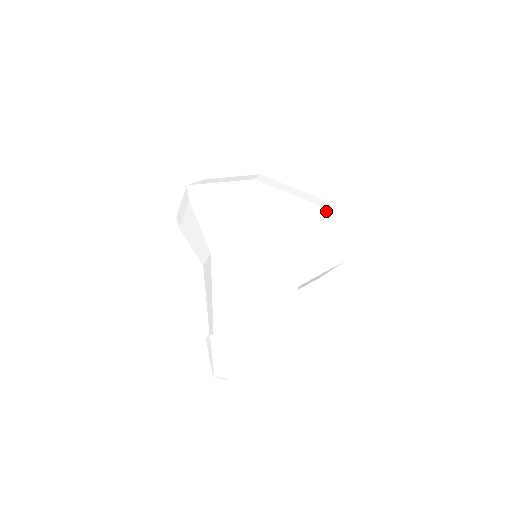
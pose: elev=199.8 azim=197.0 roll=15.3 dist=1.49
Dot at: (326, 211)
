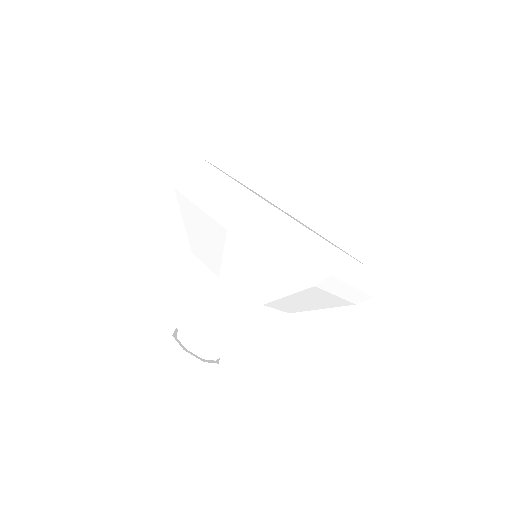
Dot at: (228, 212)
